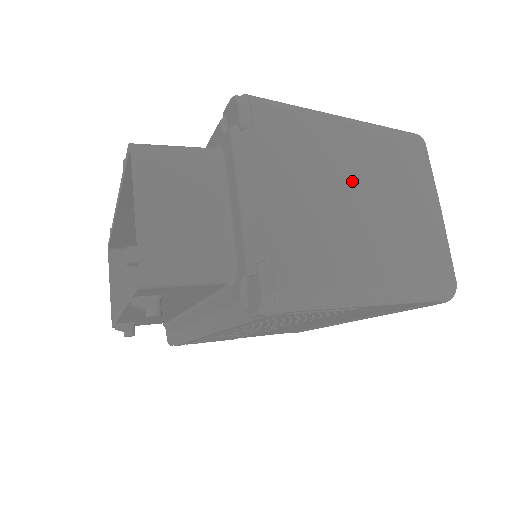
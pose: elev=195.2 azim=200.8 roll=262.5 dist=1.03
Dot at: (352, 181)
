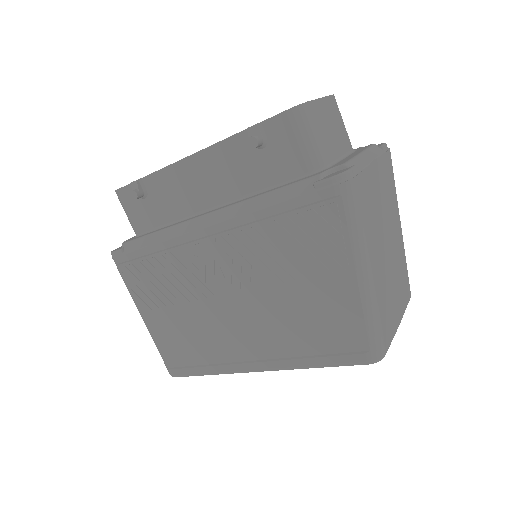
Dot at: (390, 234)
